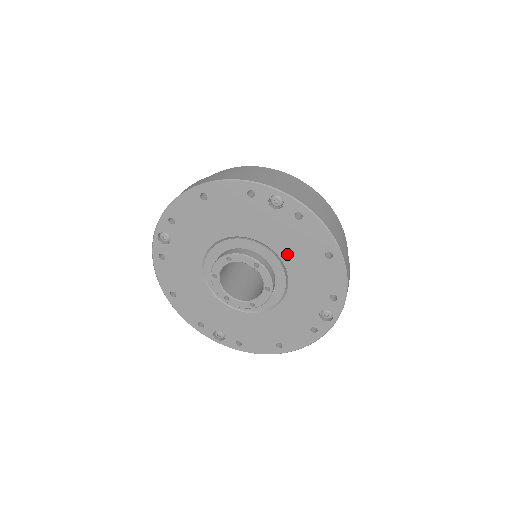
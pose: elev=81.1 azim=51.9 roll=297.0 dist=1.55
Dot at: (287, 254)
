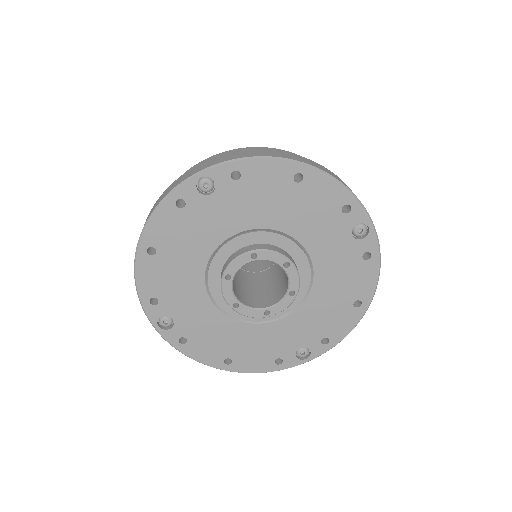
Dot at: (267, 218)
